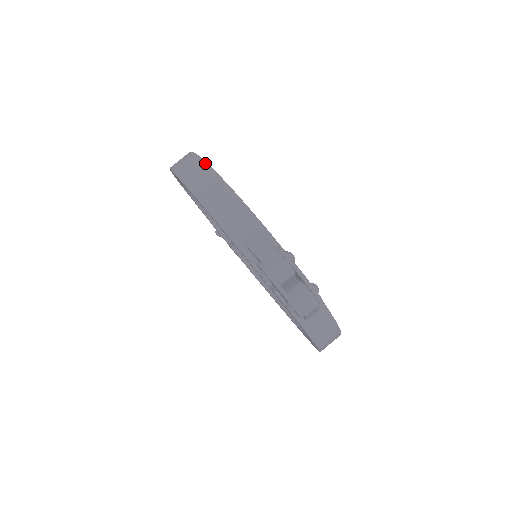
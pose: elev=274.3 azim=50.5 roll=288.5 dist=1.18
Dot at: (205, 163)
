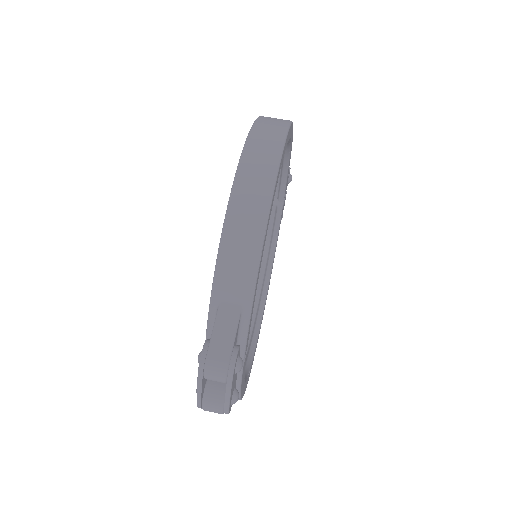
Dot at: (273, 183)
